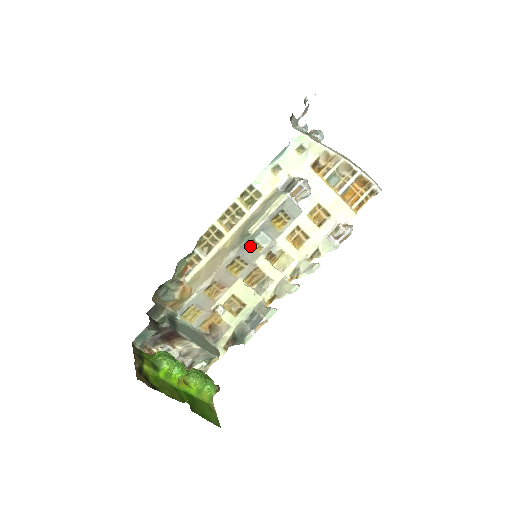
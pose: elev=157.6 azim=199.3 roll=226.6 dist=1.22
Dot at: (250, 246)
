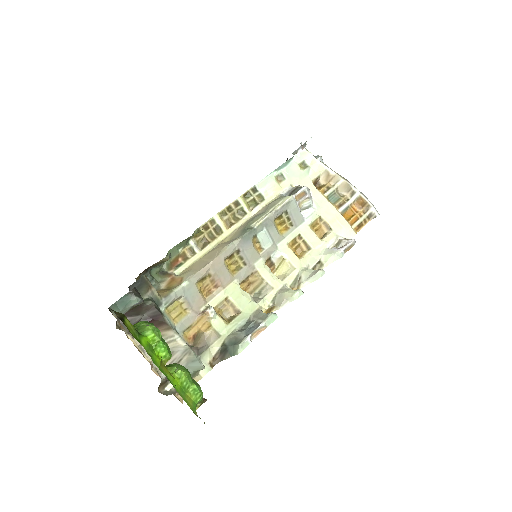
Dot at: (251, 241)
